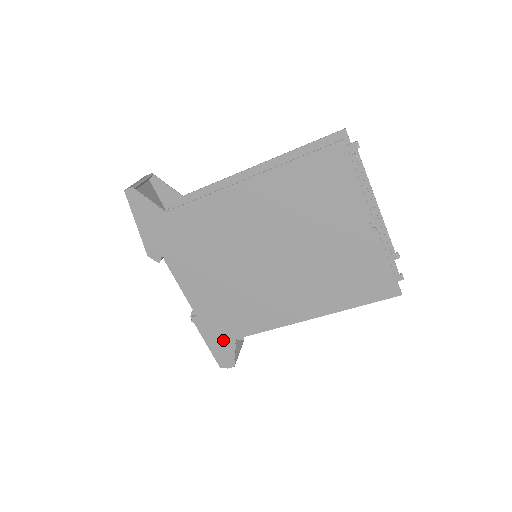
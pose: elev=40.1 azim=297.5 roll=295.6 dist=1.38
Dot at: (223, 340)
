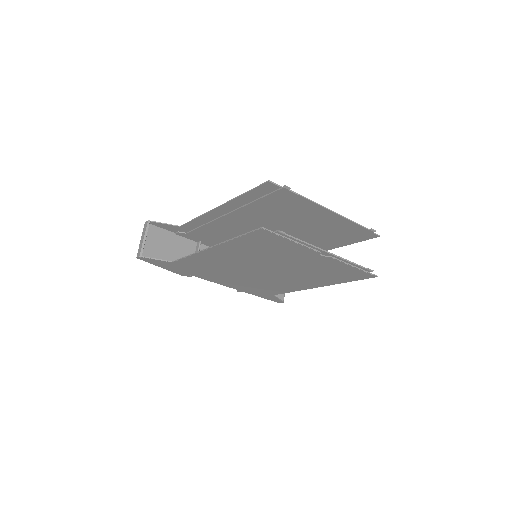
Dot at: (265, 296)
